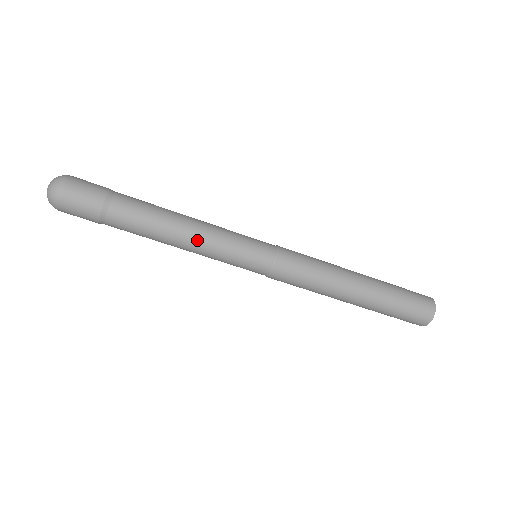
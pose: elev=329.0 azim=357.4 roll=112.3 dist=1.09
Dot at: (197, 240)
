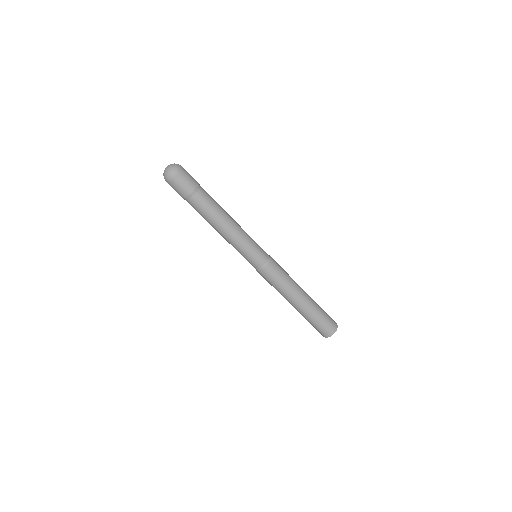
Dot at: (237, 225)
